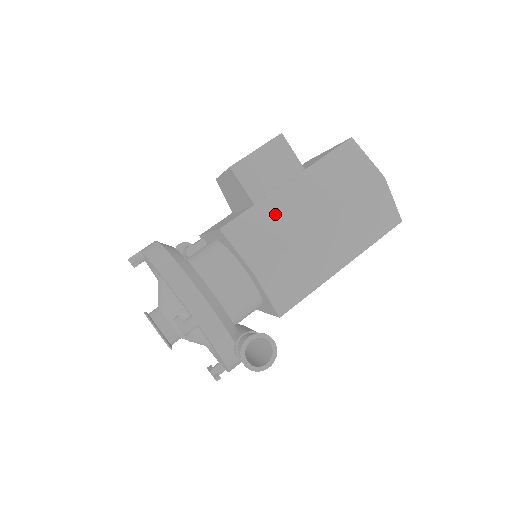
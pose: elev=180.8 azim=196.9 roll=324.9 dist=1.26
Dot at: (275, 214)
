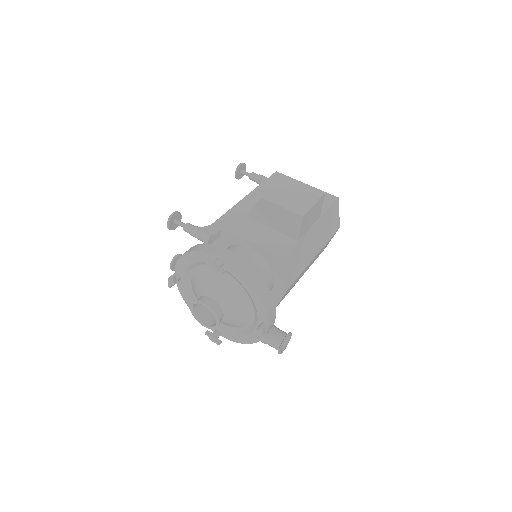
Dot at: (303, 249)
